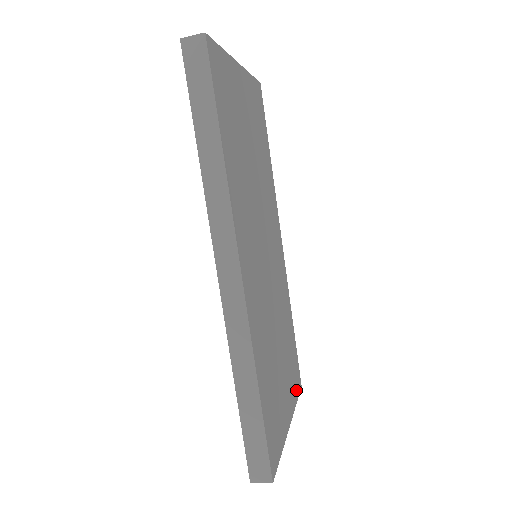
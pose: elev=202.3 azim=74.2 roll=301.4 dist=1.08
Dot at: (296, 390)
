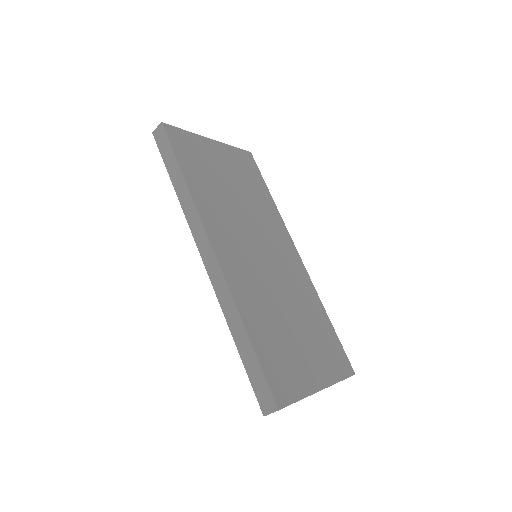
Dot at: (340, 371)
